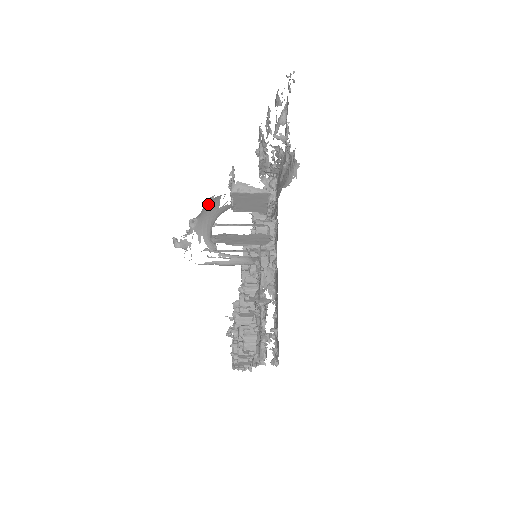
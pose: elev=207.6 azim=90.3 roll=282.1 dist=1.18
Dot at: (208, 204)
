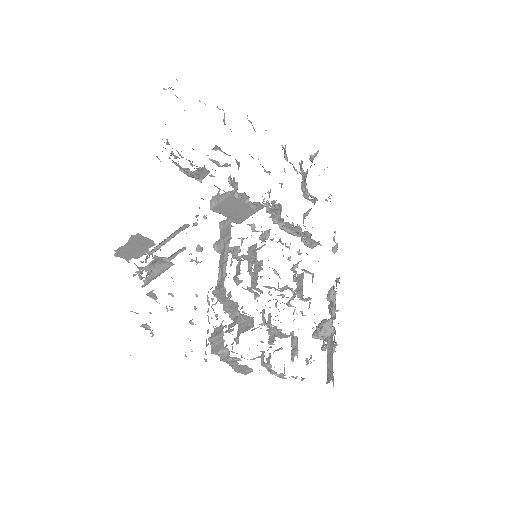
Dot at: occluded
